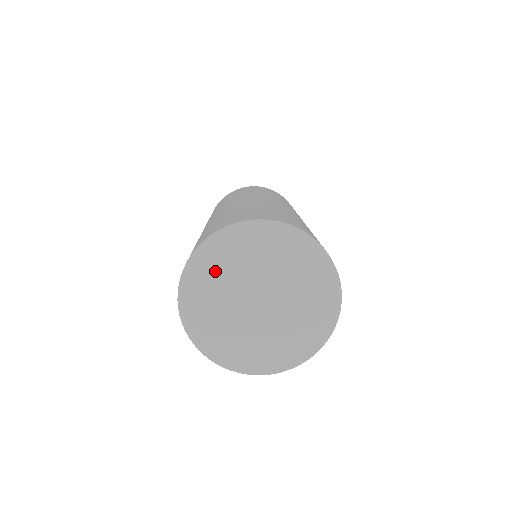
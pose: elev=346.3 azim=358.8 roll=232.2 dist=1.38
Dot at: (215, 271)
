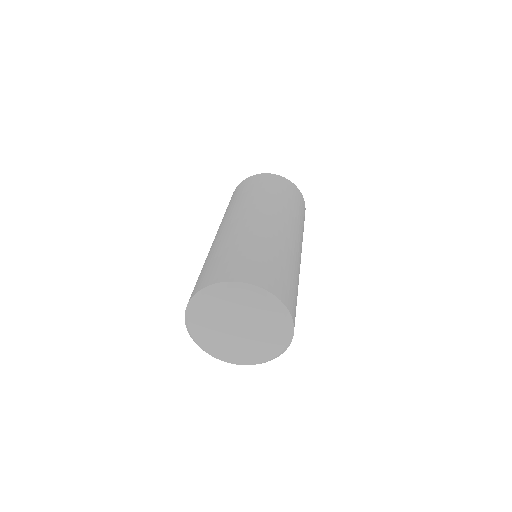
Dot at: (228, 300)
